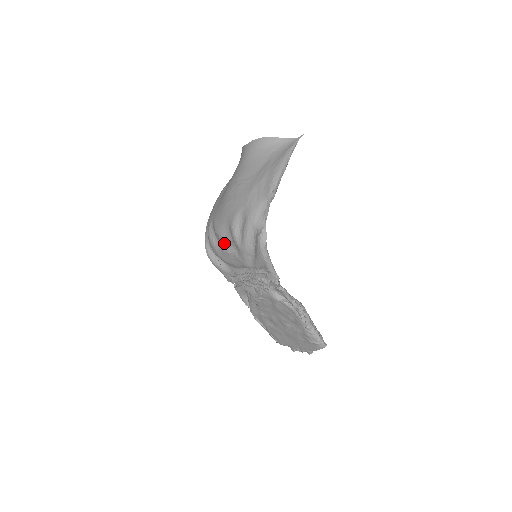
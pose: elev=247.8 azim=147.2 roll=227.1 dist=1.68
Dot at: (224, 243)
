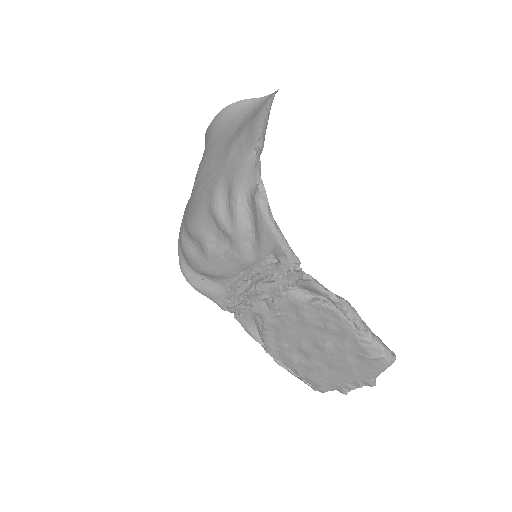
Dot at: (207, 241)
